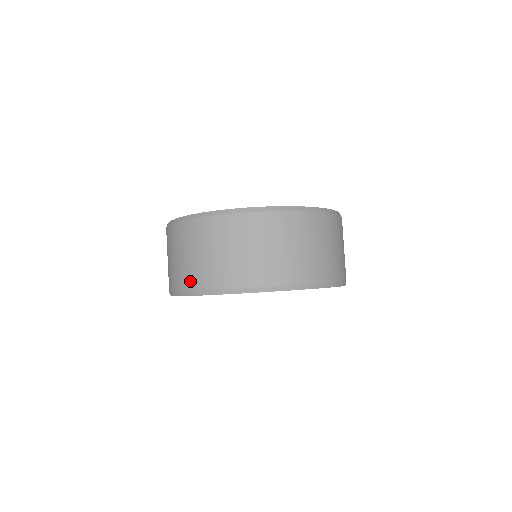
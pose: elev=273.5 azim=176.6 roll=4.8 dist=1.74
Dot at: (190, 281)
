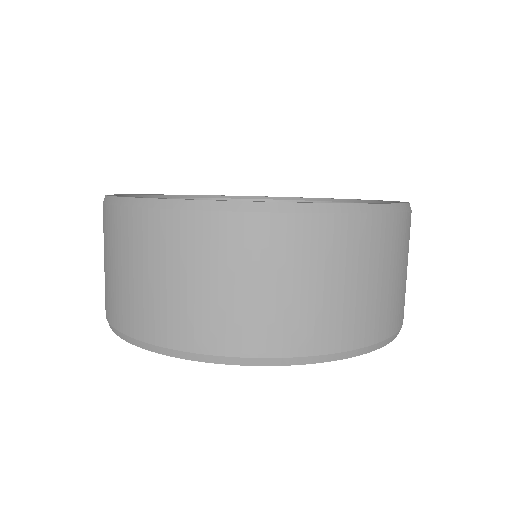
Dot at: (233, 338)
